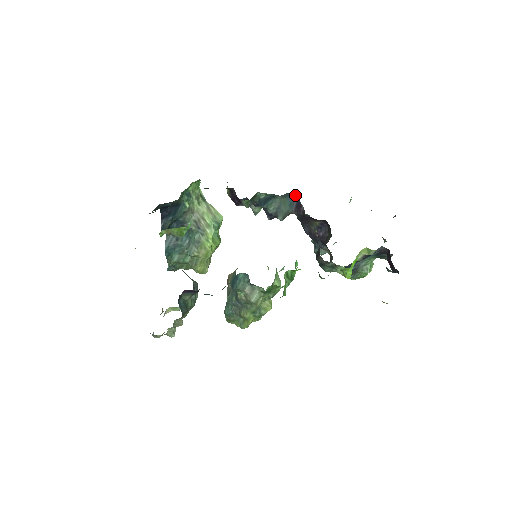
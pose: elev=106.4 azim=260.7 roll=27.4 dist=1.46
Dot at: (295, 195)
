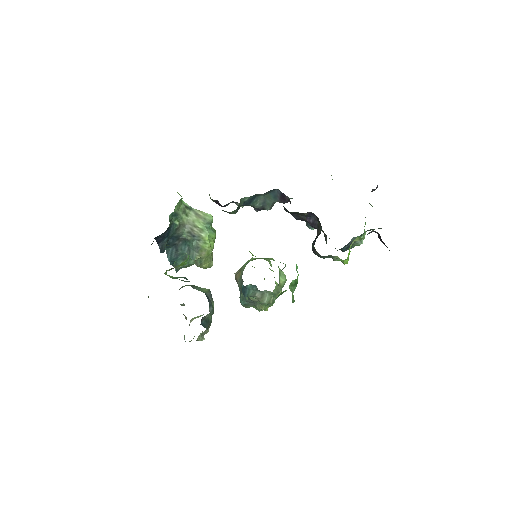
Dot at: (277, 189)
